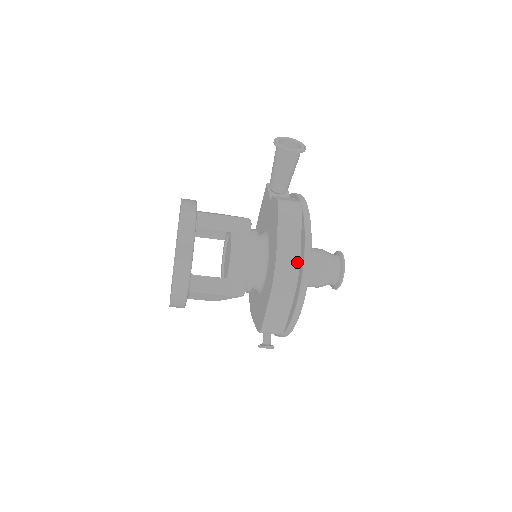
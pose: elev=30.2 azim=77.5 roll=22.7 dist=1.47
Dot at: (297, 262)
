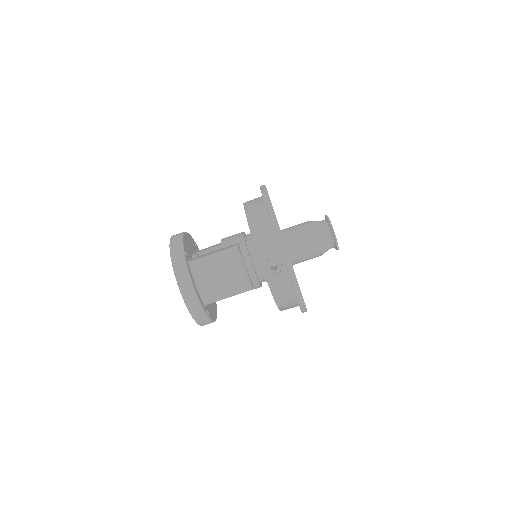
Dot at: (260, 197)
